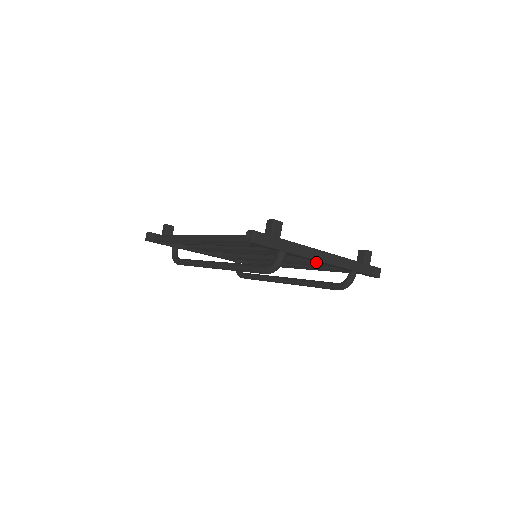
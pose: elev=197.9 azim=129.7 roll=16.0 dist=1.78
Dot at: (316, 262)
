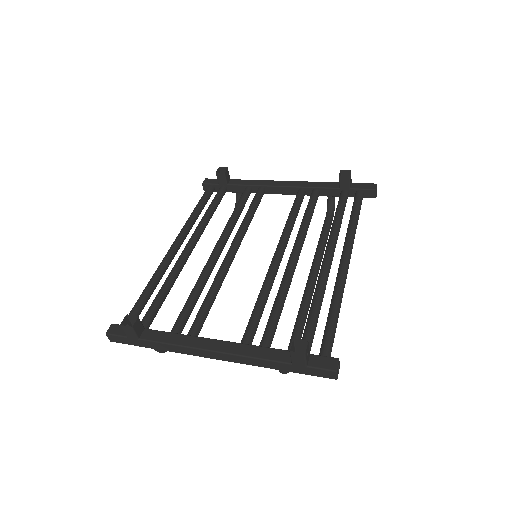
Dot at: occluded
